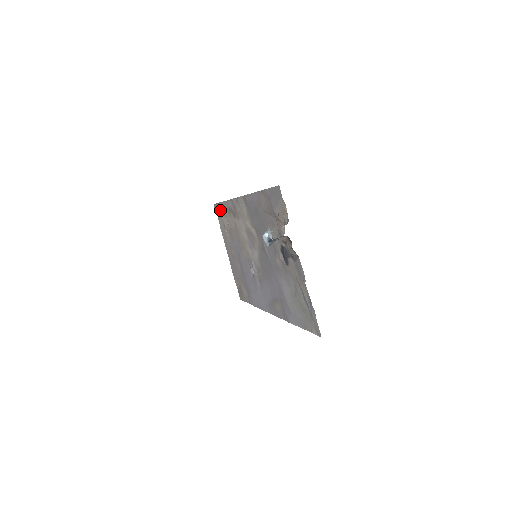
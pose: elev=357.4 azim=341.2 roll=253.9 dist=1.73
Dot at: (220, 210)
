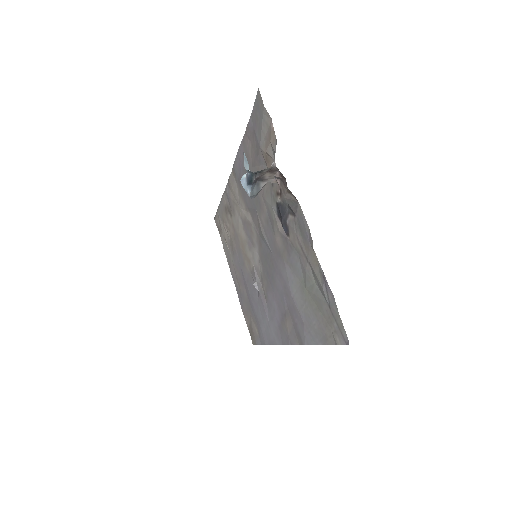
Dot at: (219, 220)
